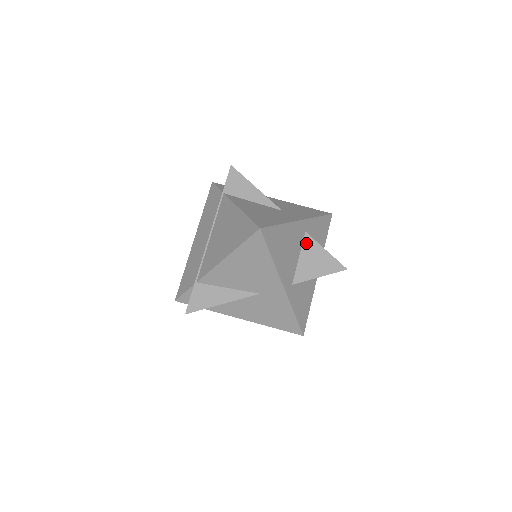
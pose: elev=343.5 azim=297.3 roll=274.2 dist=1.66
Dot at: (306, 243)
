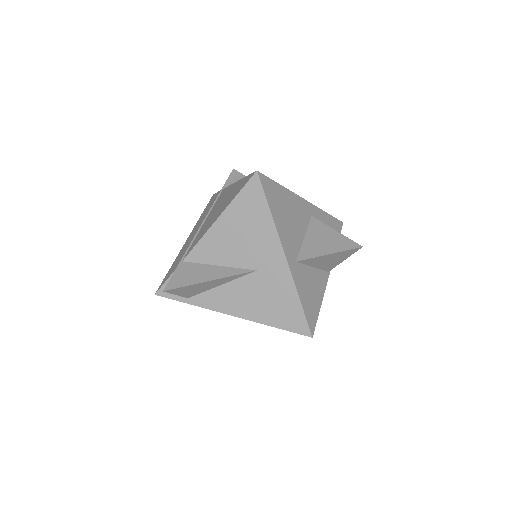
Dot at: (313, 225)
